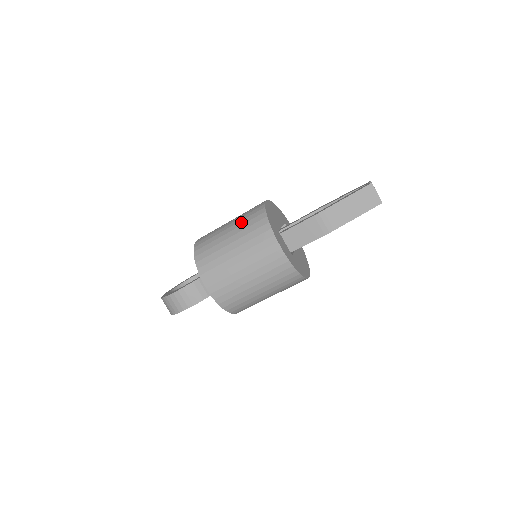
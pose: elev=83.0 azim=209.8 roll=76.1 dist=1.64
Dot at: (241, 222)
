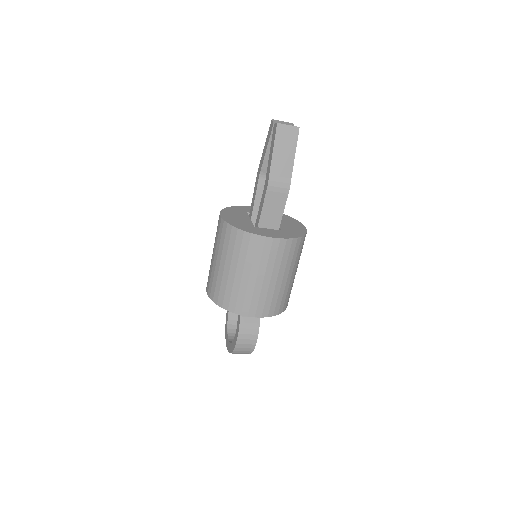
Dot at: (224, 251)
